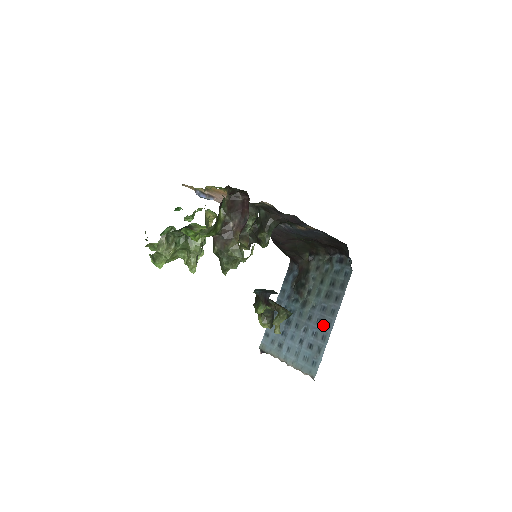
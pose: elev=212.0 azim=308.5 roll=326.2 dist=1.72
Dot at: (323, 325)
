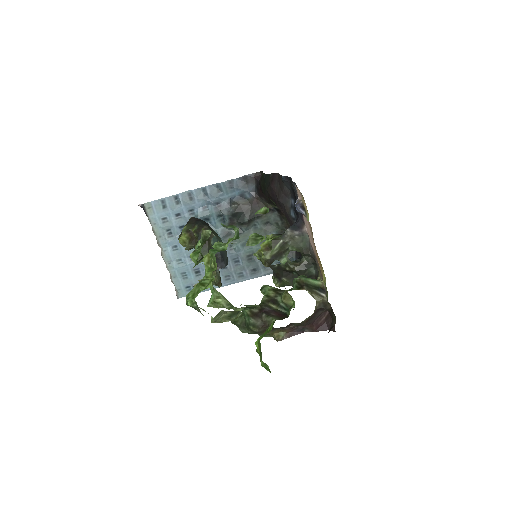
Dot at: (224, 273)
